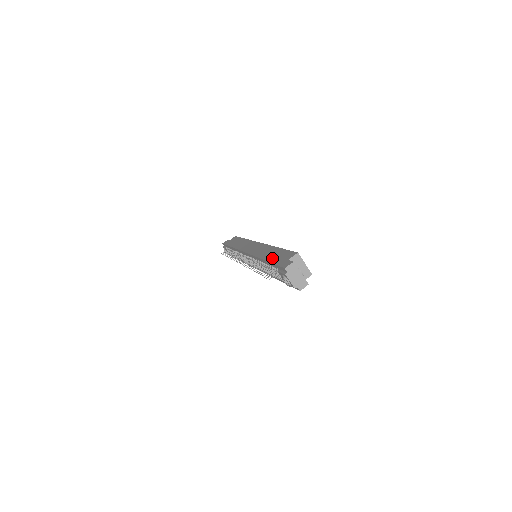
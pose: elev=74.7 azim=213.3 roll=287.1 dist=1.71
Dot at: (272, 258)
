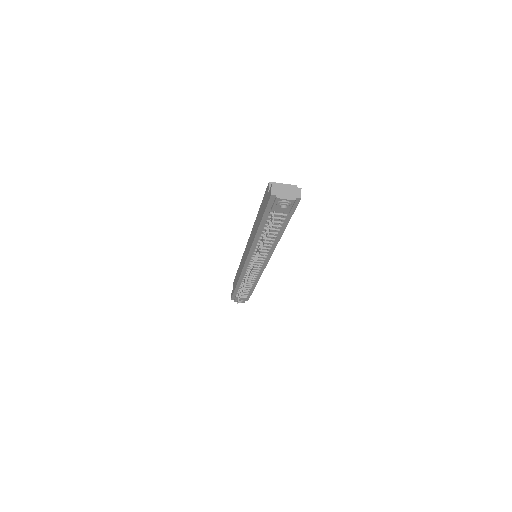
Dot at: (260, 217)
